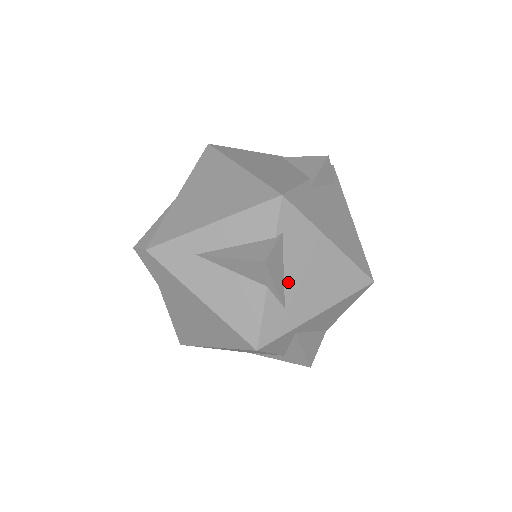
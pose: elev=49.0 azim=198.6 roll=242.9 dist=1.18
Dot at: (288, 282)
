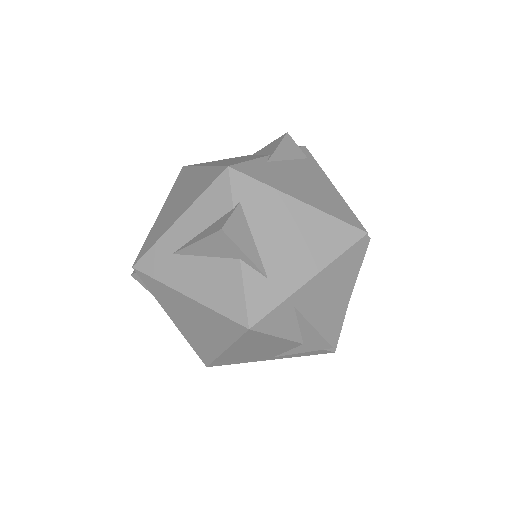
Dot at: (263, 250)
